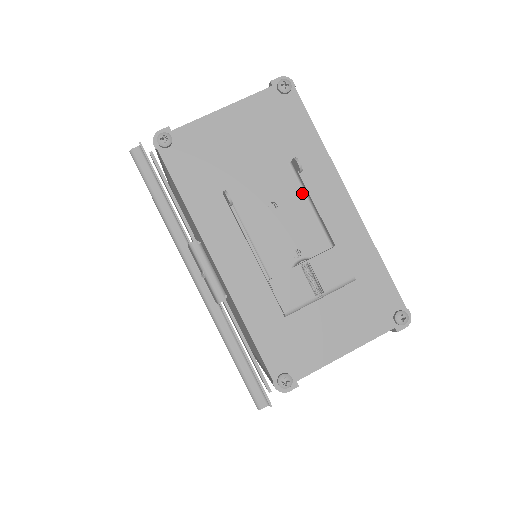
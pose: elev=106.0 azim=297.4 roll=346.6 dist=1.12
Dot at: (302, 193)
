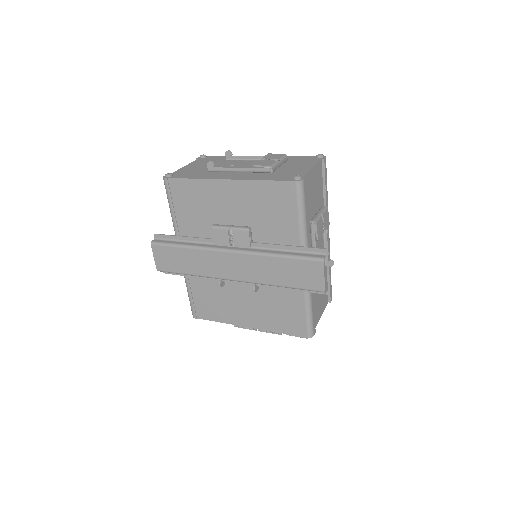
Dot at: (240, 161)
